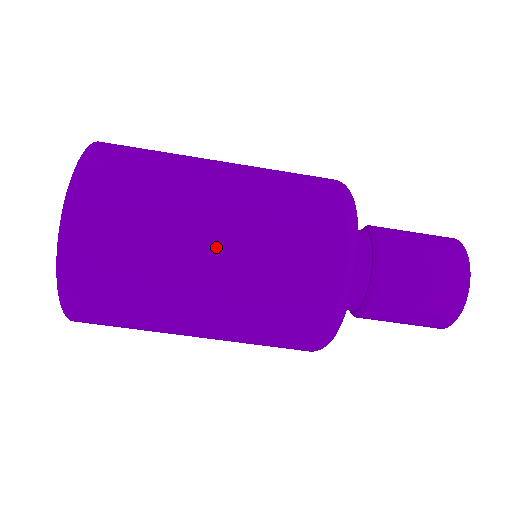
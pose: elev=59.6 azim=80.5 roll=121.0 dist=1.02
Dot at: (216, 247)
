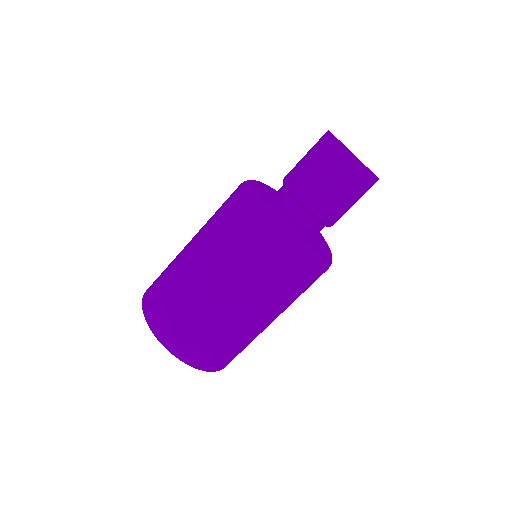
Dot at: (193, 248)
